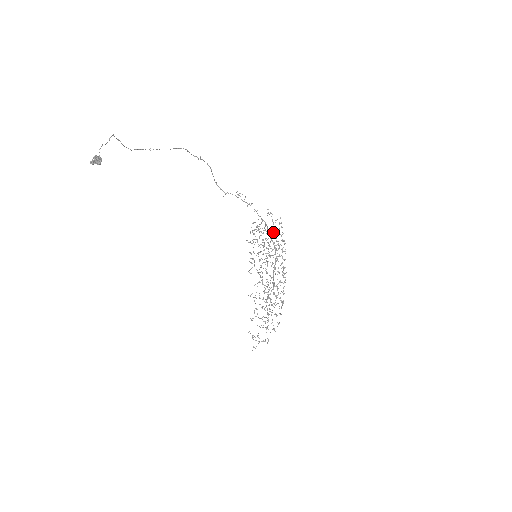
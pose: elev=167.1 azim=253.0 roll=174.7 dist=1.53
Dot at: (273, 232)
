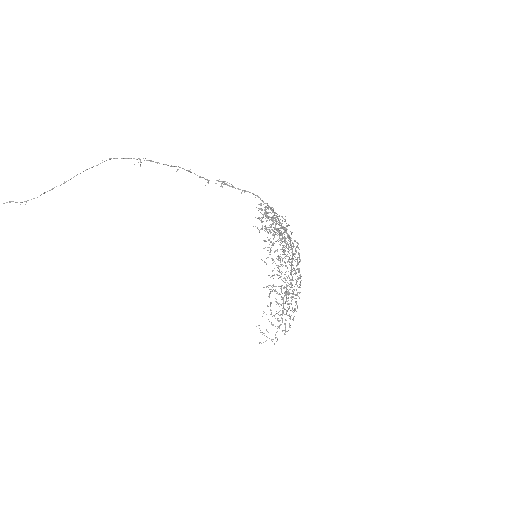
Dot at: (280, 227)
